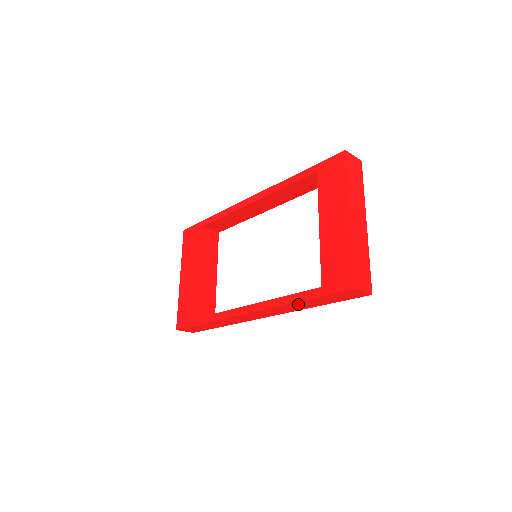
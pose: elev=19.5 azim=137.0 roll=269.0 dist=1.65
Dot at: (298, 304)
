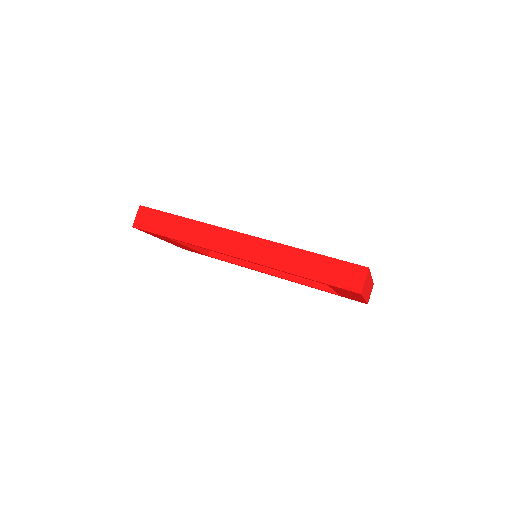
Dot at: occluded
